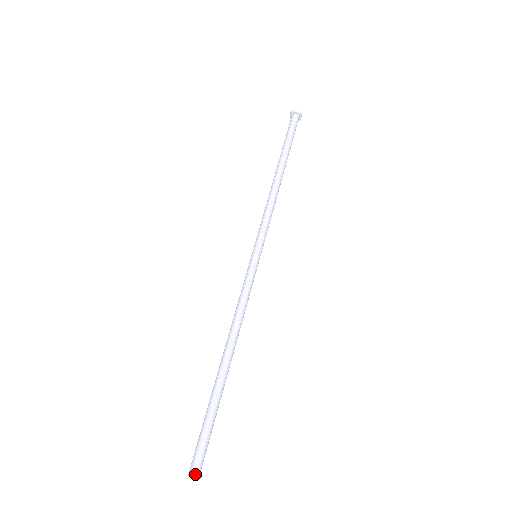
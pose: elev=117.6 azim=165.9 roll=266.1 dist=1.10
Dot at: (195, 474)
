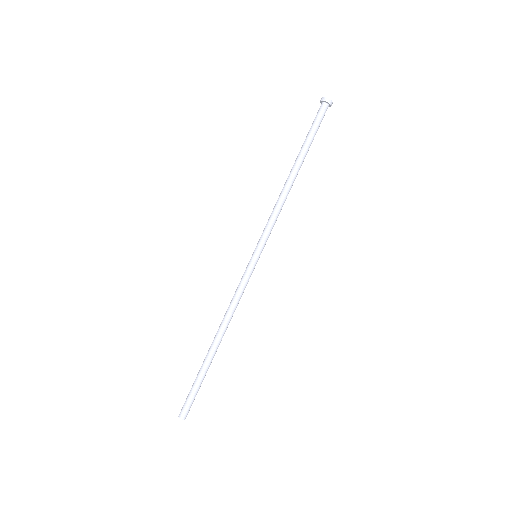
Dot at: (180, 416)
